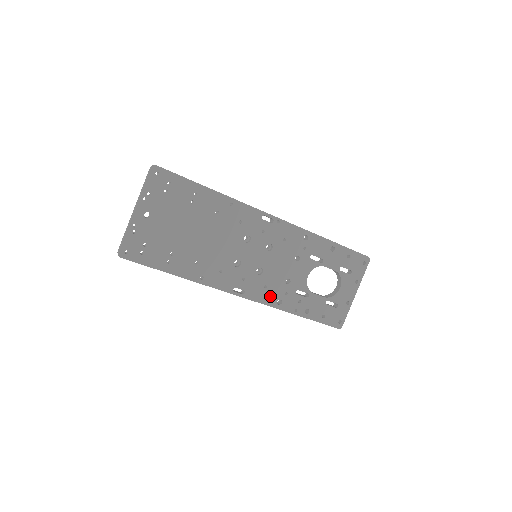
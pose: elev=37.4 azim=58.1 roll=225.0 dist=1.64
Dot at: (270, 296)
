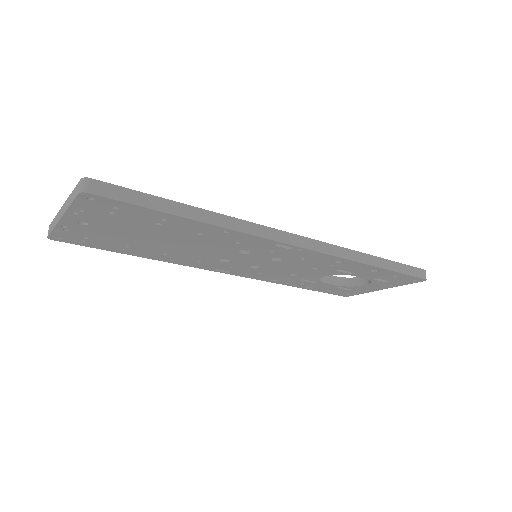
Dot at: (264, 277)
